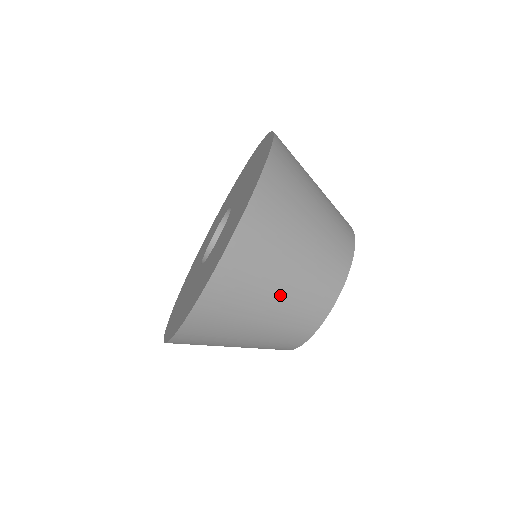
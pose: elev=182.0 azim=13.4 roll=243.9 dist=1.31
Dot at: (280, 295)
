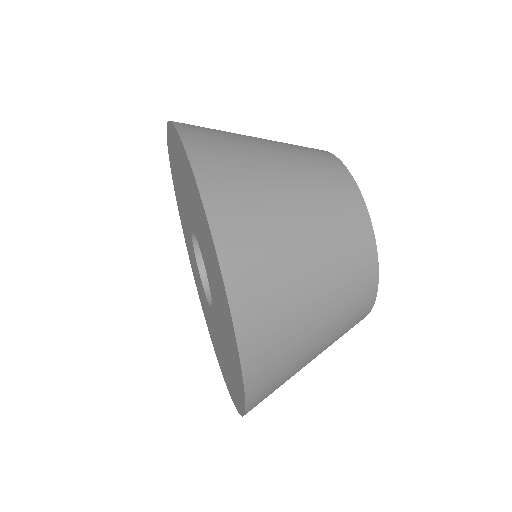
Dot at: (288, 179)
